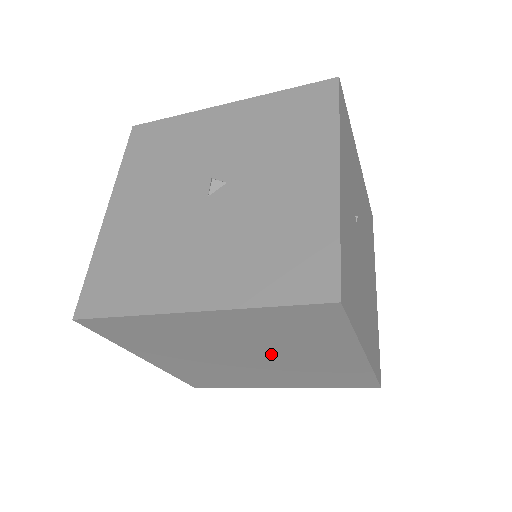
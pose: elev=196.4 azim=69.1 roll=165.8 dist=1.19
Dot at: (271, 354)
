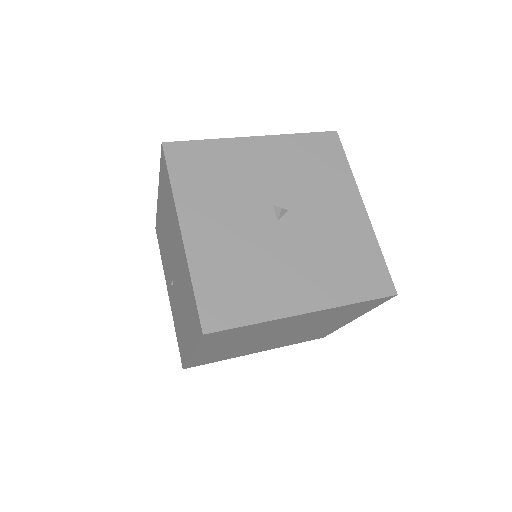
Dot at: (300, 330)
